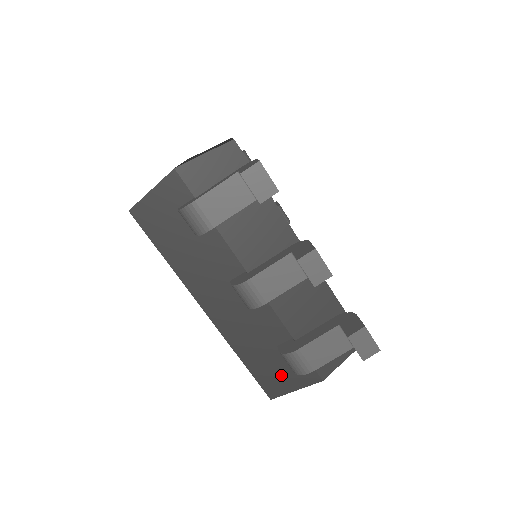
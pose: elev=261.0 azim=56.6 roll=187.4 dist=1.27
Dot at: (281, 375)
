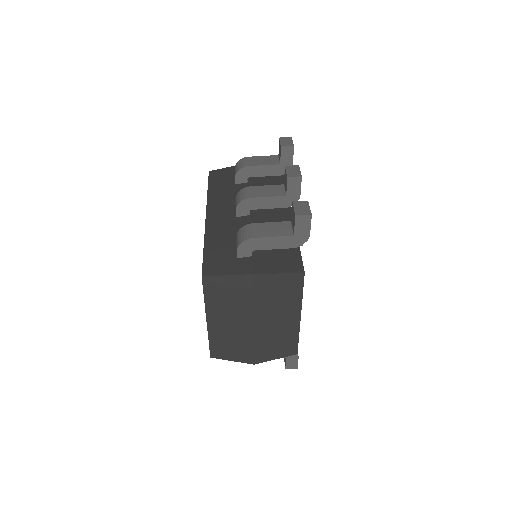
Dot at: (224, 262)
